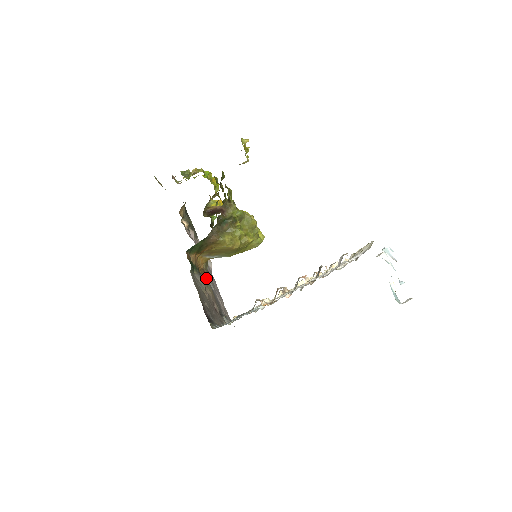
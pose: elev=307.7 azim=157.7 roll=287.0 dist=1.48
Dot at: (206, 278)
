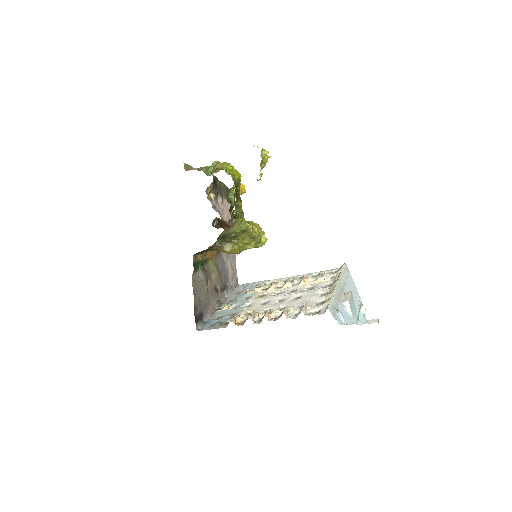
Dot at: (218, 255)
